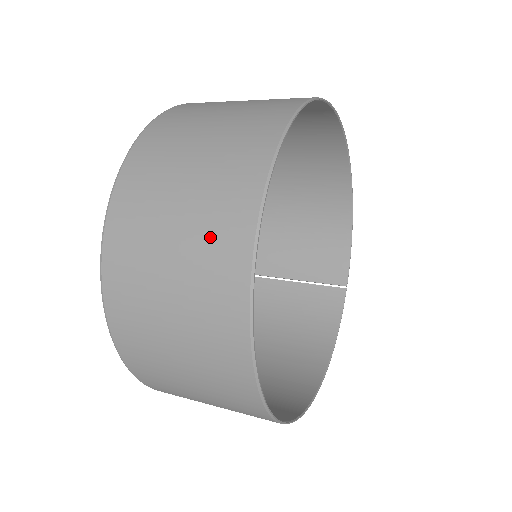
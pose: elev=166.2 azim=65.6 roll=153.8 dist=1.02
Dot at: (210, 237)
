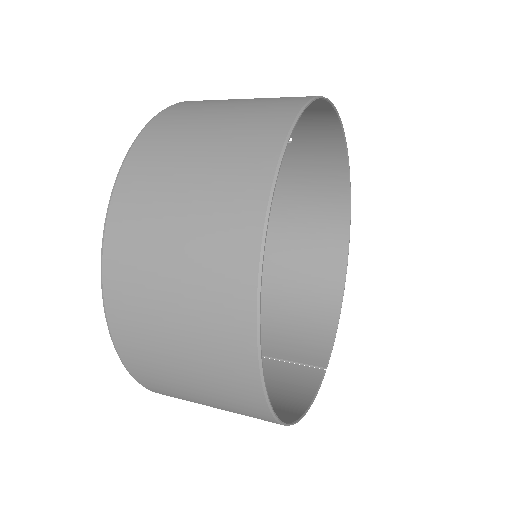
Dot at: (257, 113)
